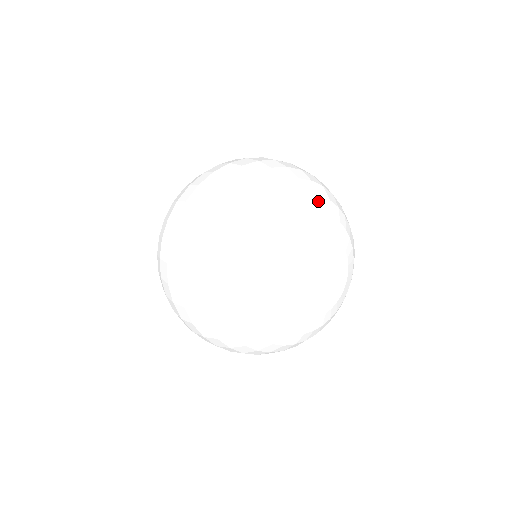
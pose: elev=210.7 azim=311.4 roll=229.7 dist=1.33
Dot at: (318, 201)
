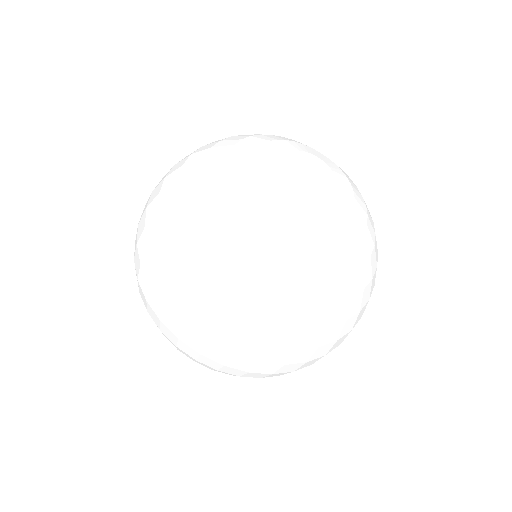
Dot at: occluded
